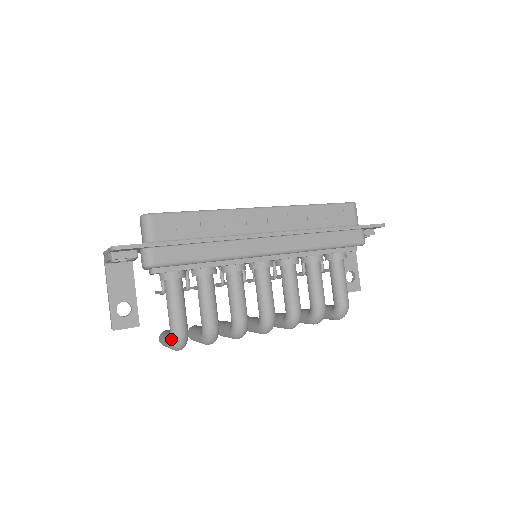
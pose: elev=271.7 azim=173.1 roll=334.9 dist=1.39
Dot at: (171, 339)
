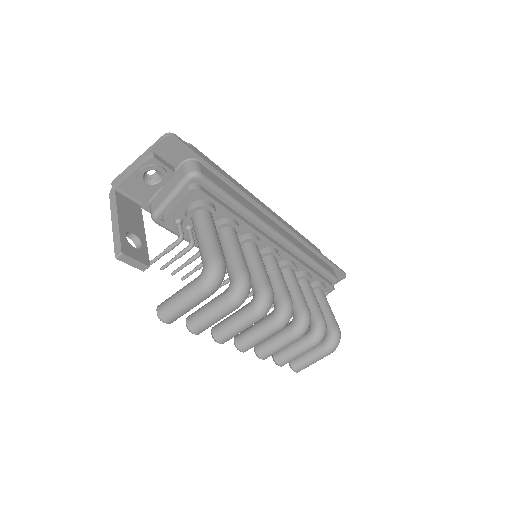
Dot at: (208, 267)
